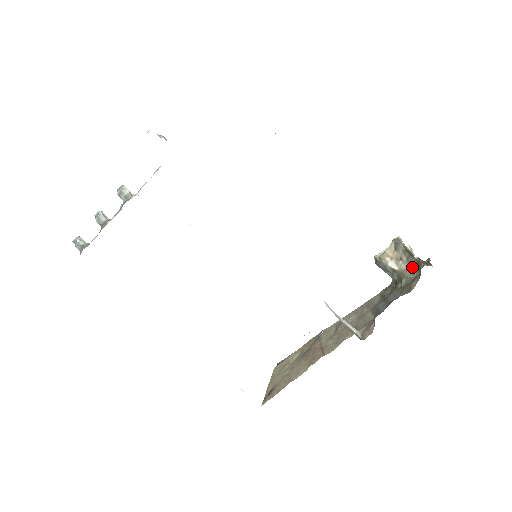
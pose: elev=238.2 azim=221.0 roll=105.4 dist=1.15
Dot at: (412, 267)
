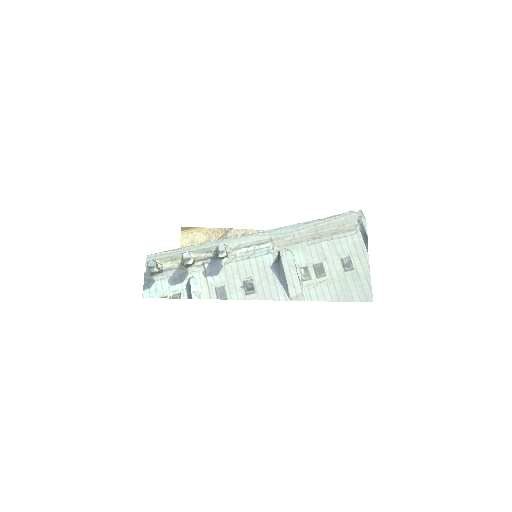
Dot at: occluded
